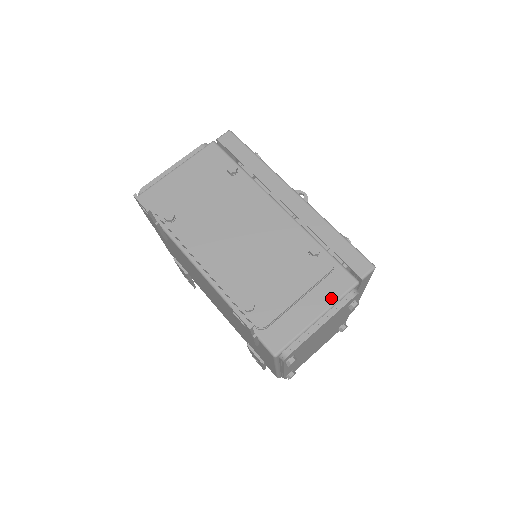
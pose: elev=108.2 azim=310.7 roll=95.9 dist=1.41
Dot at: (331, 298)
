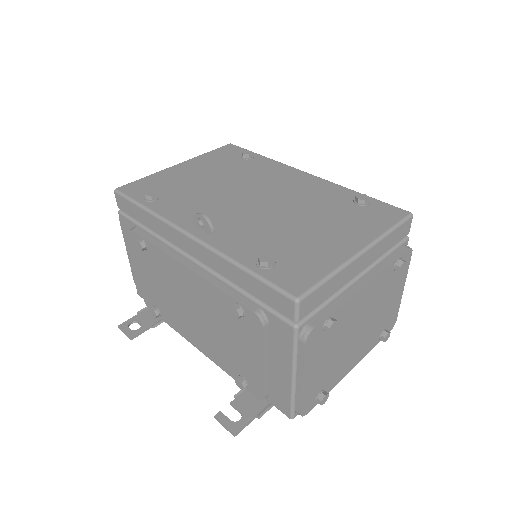
Dot at: (287, 354)
